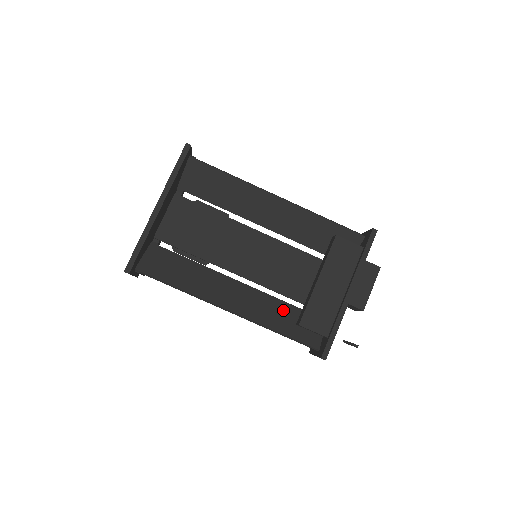
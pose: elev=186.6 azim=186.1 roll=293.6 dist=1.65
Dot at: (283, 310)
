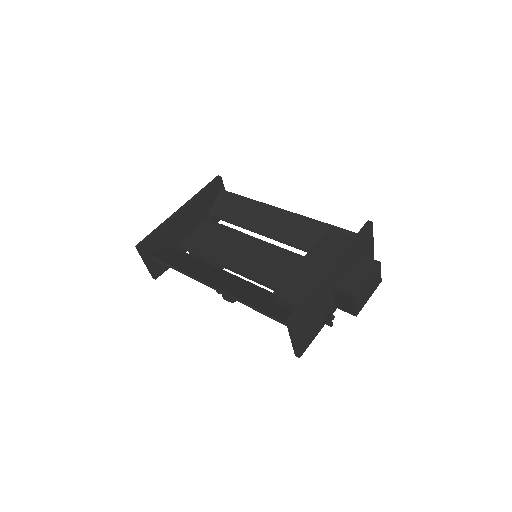
Dot at: (268, 297)
